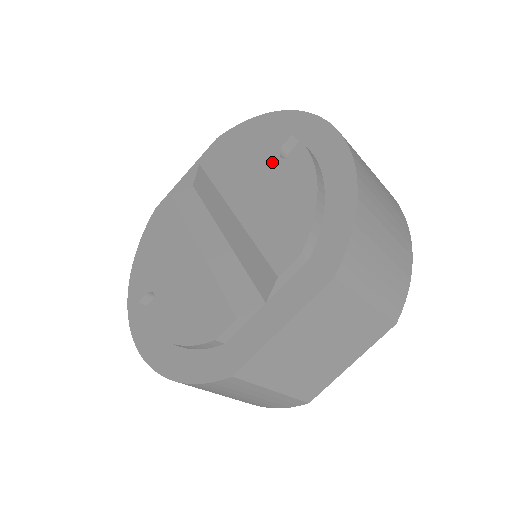
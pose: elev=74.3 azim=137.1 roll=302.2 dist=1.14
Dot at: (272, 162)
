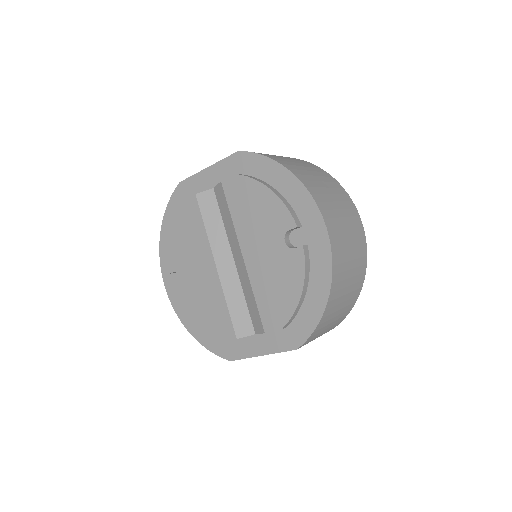
Dot at: (278, 240)
